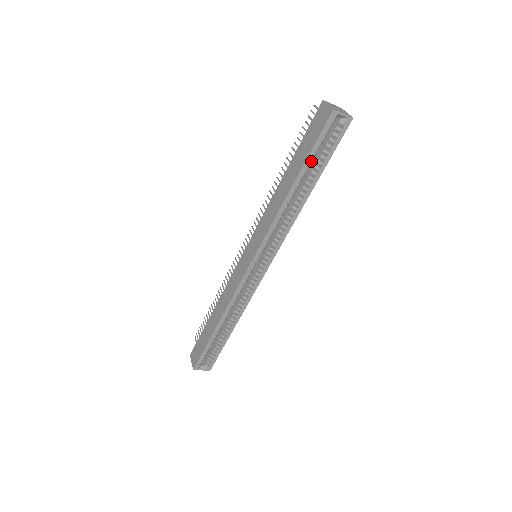
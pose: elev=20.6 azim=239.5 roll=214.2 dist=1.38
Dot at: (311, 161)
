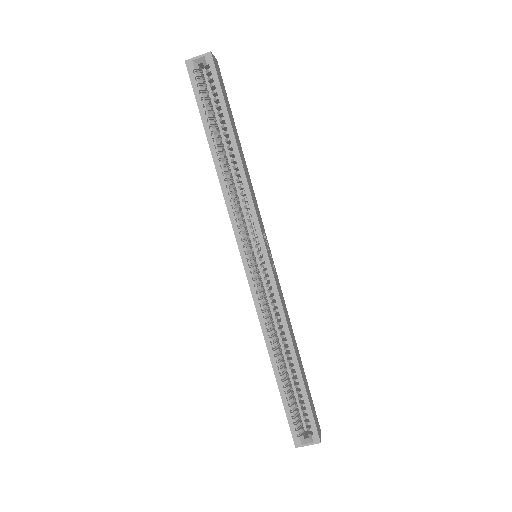
Dot at: (221, 122)
